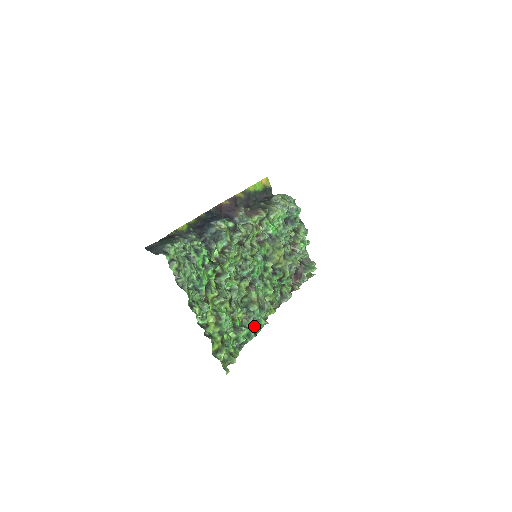
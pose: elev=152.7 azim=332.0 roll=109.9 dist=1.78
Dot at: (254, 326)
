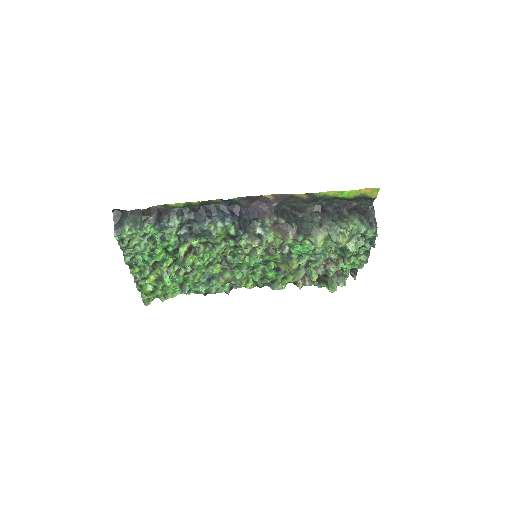
Dot at: (210, 289)
